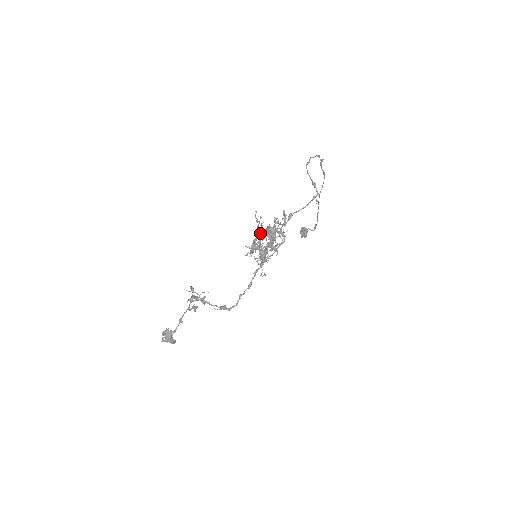
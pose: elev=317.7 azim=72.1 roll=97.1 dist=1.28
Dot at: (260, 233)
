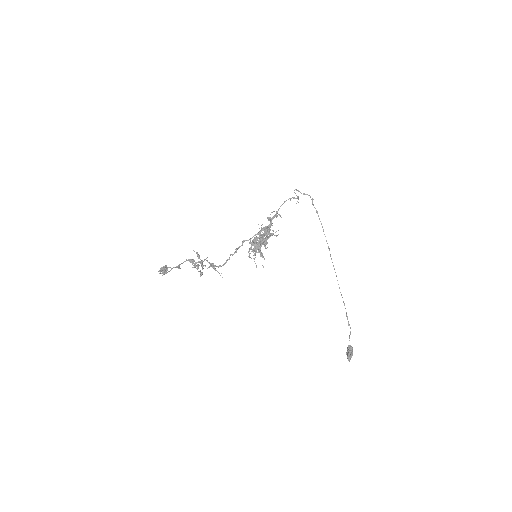
Dot at: occluded
